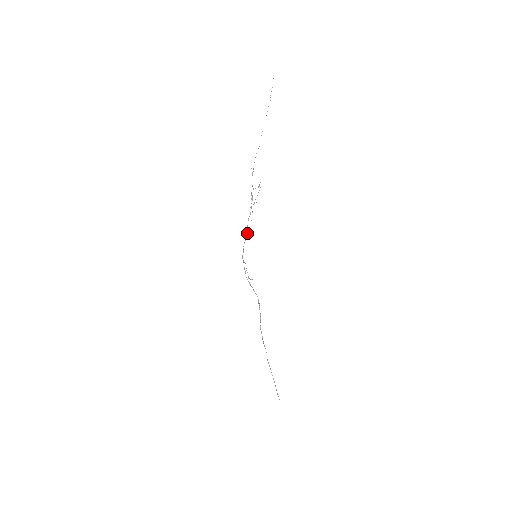
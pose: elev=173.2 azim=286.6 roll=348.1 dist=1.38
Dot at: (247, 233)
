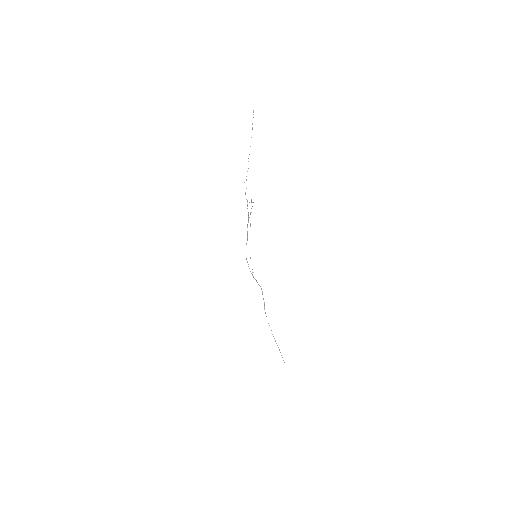
Dot at: (247, 238)
